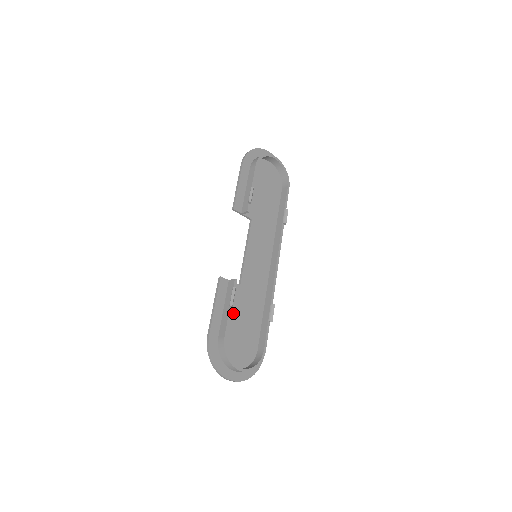
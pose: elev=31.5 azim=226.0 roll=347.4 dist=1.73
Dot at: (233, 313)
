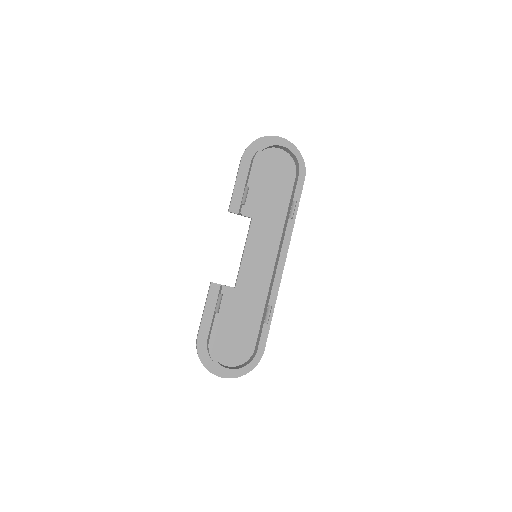
Dot at: (226, 316)
